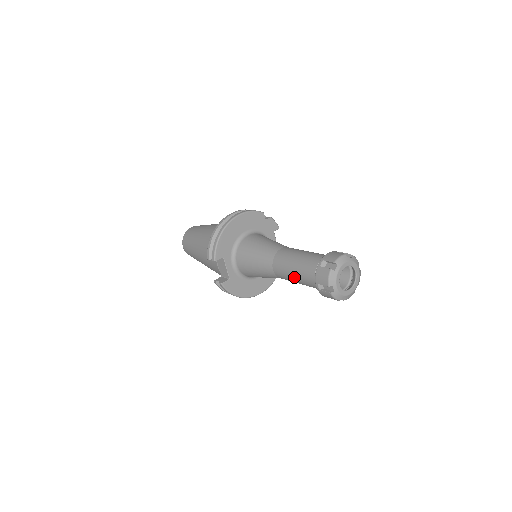
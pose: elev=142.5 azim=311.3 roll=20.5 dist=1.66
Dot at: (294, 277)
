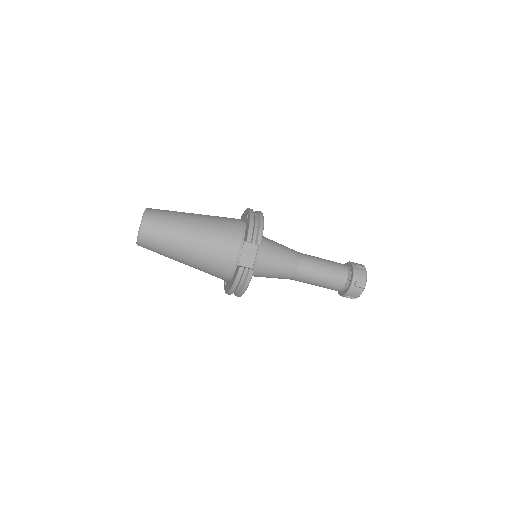
Dot at: (323, 276)
